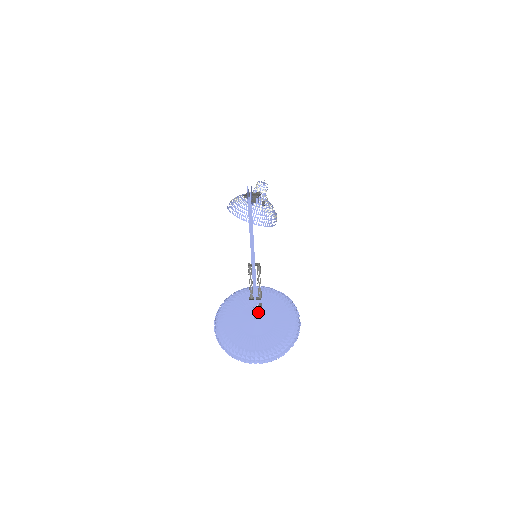
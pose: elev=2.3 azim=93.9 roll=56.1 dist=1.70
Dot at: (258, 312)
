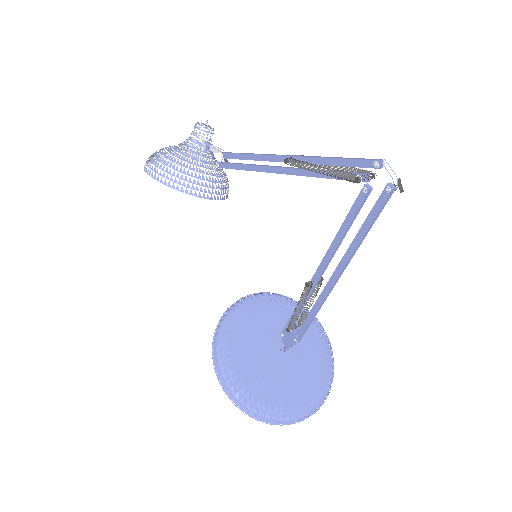
Dot at: (276, 339)
